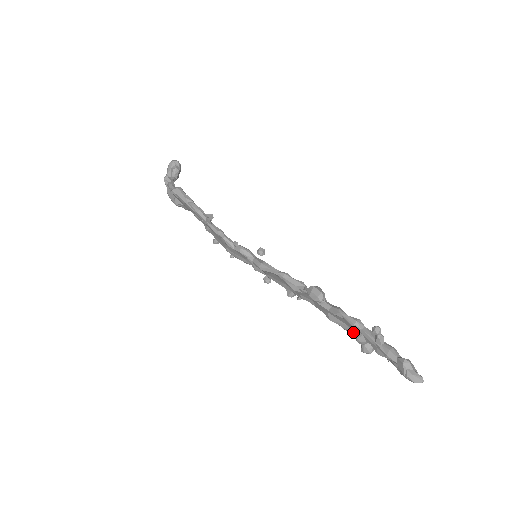
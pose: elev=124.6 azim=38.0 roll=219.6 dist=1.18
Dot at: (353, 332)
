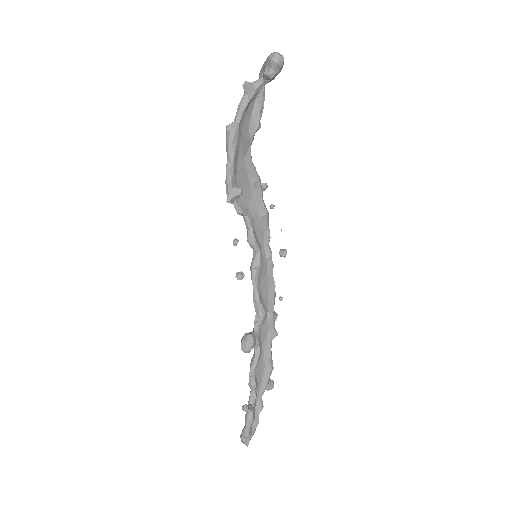
Dot at: occluded
